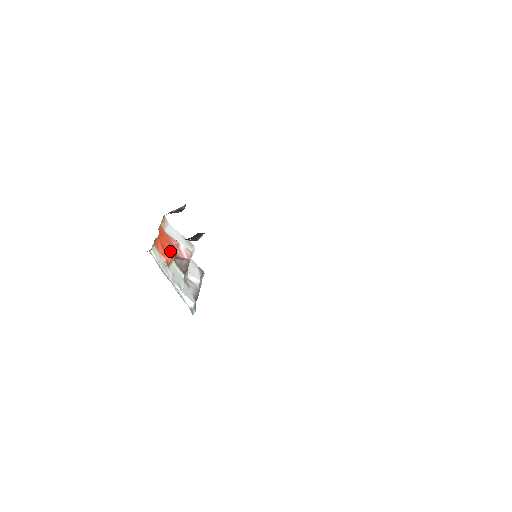
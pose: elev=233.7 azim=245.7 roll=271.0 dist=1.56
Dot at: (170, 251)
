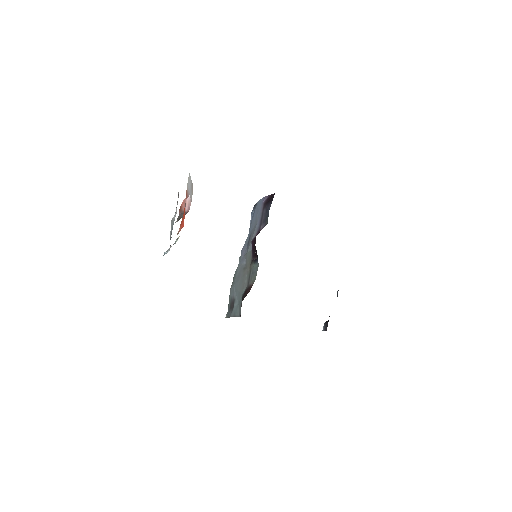
Dot at: (184, 216)
